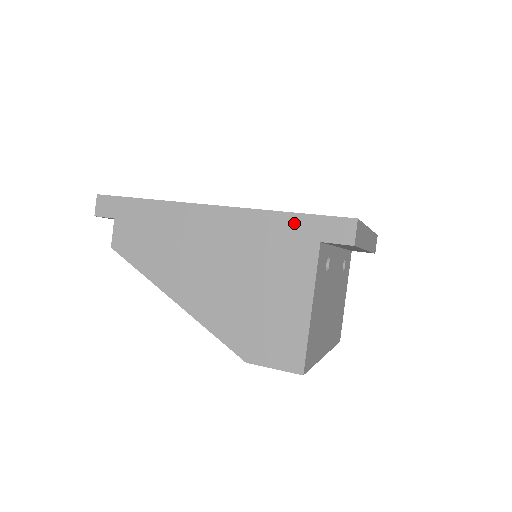
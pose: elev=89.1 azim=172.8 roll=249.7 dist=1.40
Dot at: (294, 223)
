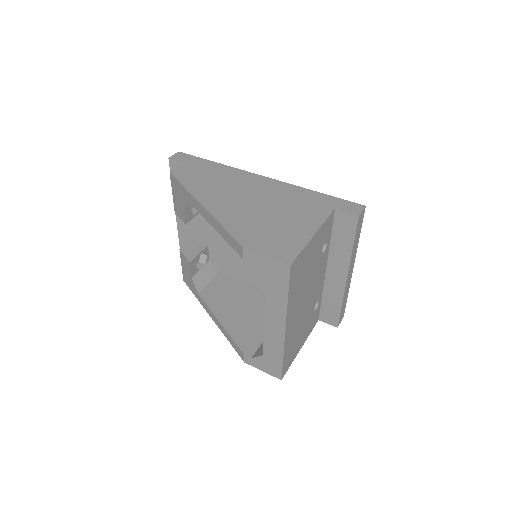
Dot at: (320, 197)
